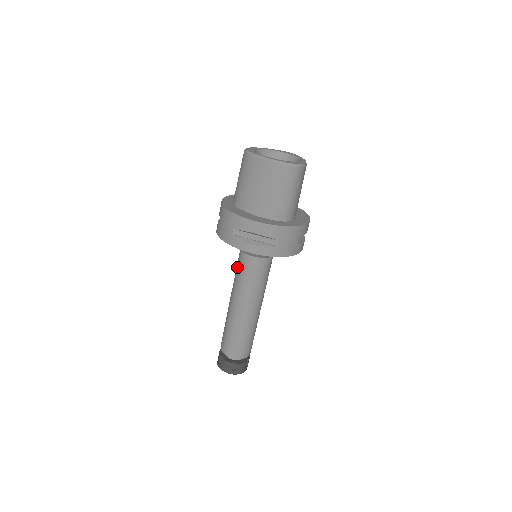
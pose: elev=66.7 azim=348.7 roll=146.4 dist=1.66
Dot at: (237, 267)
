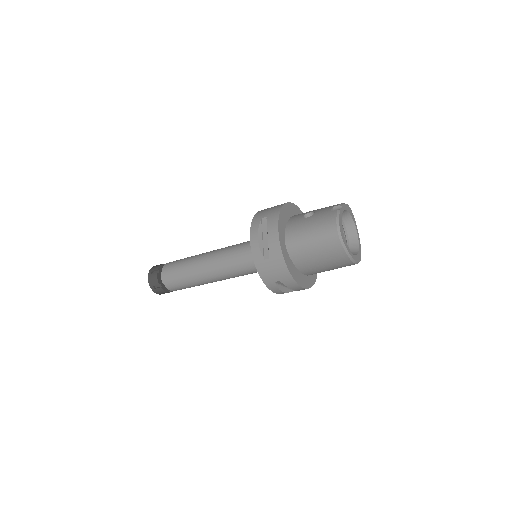
Dot at: (237, 262)
